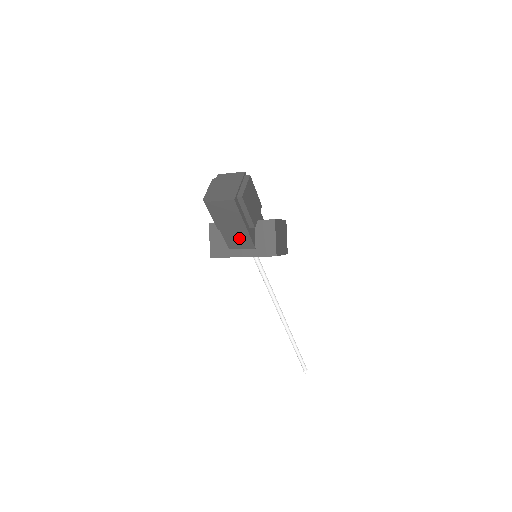
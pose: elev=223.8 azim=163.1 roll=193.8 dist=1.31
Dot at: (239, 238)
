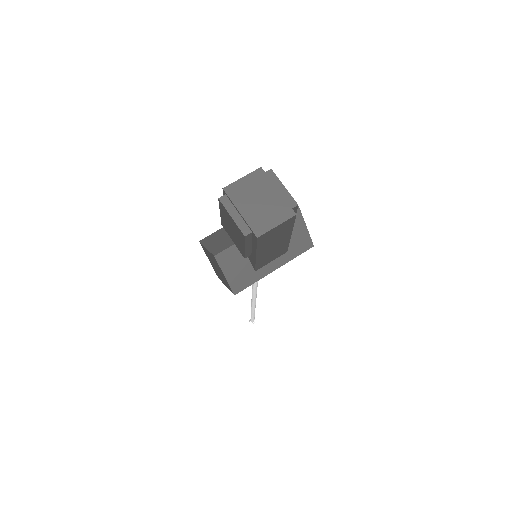
Dot at: (275, 253)
